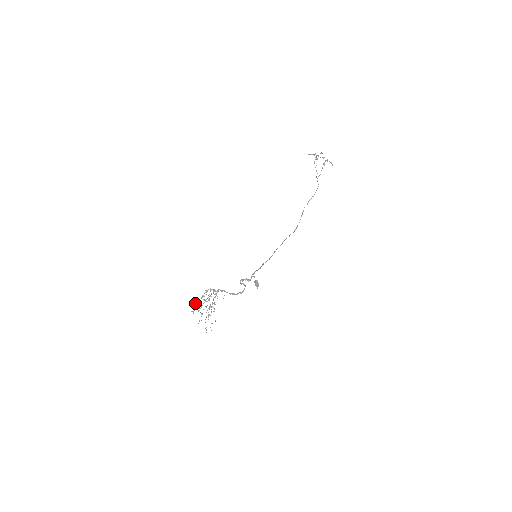
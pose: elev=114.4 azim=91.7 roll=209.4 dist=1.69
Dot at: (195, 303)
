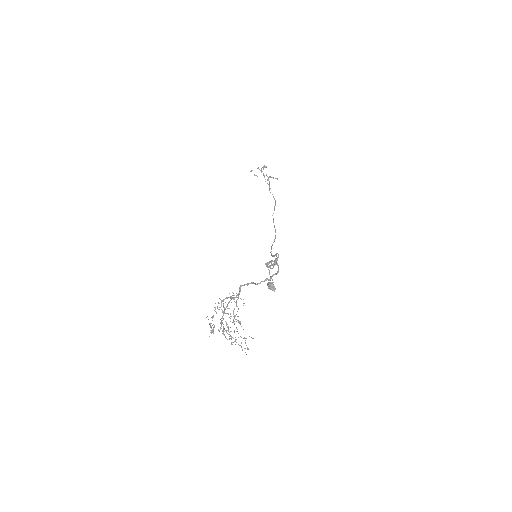
Dot at: occluded
